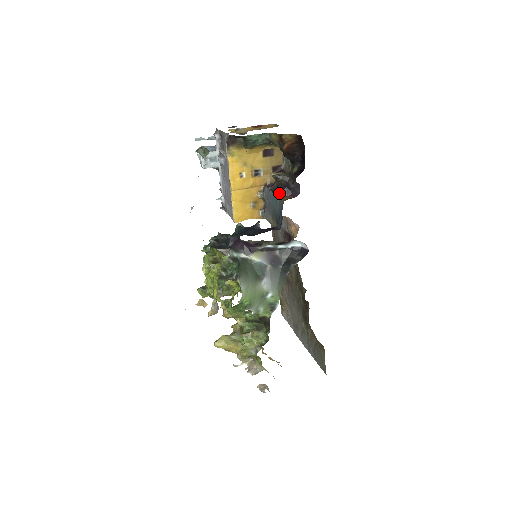
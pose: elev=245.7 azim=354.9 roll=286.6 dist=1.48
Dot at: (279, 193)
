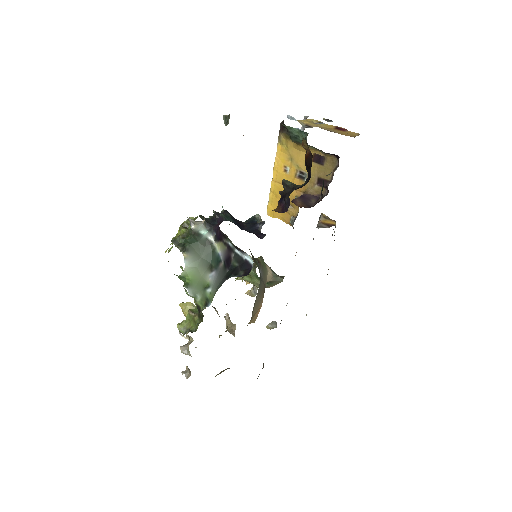
Dot at: occluded
